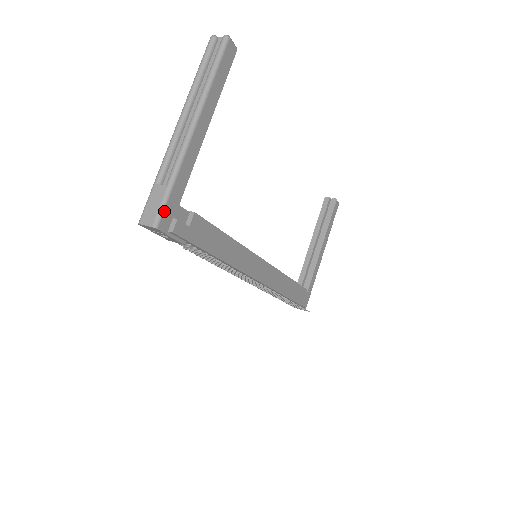
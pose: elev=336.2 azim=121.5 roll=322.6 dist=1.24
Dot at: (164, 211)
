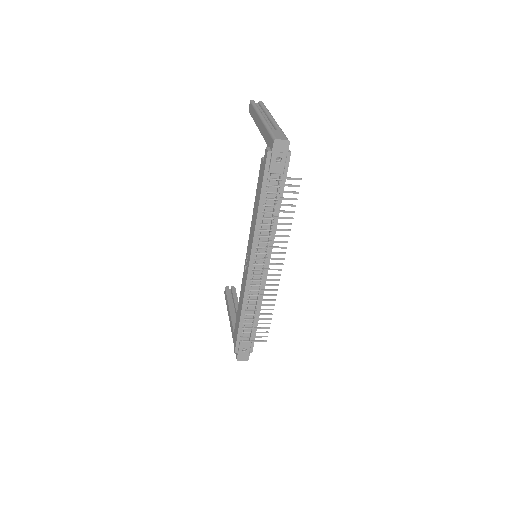
Dot at: occluded
